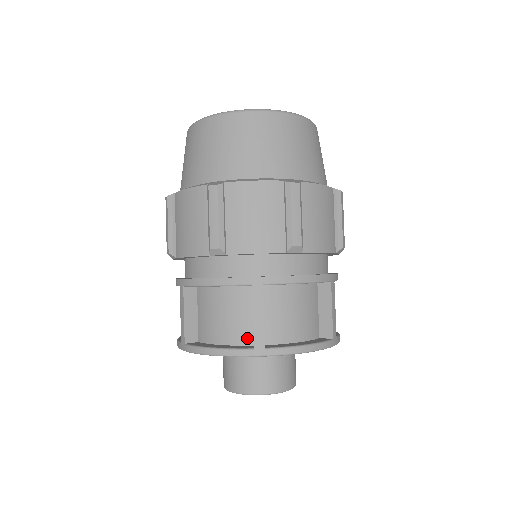
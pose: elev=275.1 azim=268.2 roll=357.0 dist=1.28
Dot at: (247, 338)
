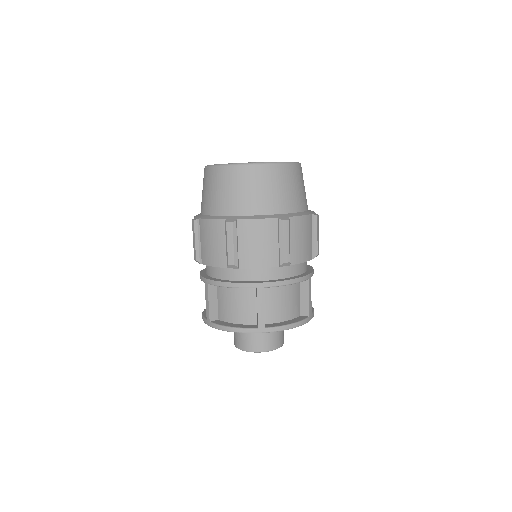
Dot at: (253, 320)
